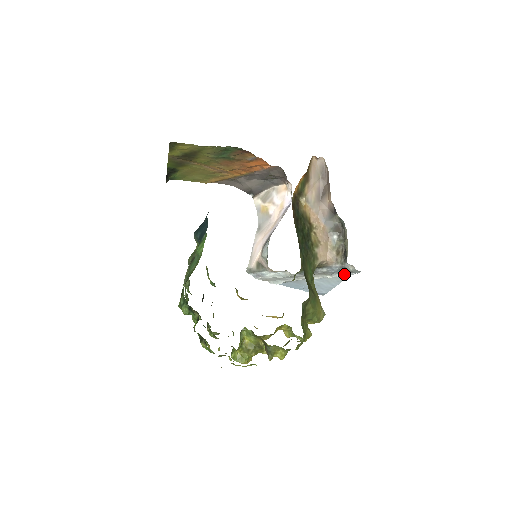
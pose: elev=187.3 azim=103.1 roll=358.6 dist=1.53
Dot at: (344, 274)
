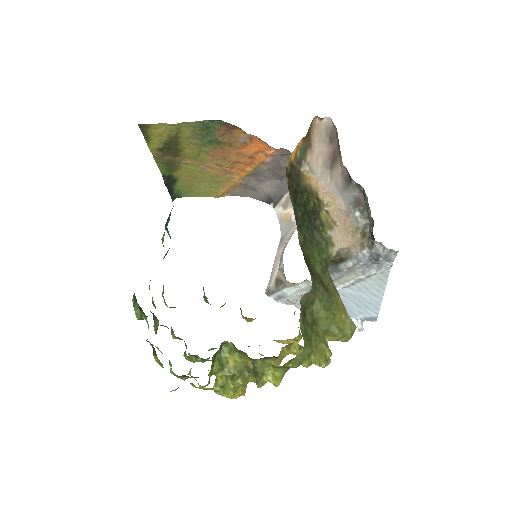
Dot at: (380, 267)
